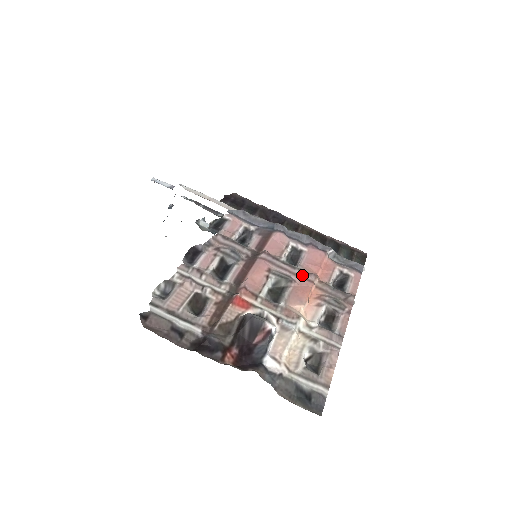
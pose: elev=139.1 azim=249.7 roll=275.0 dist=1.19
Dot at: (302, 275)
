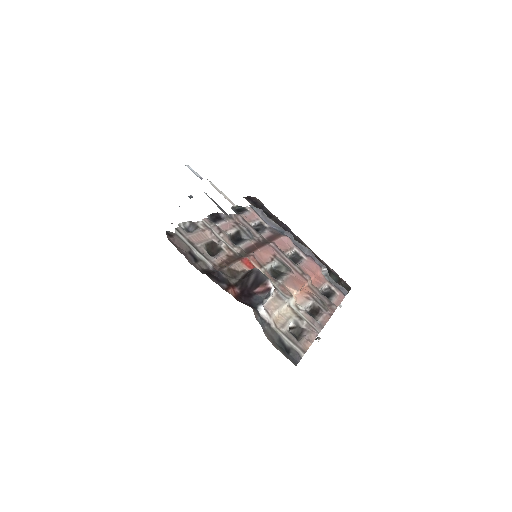
Dot at: (300, 272)
